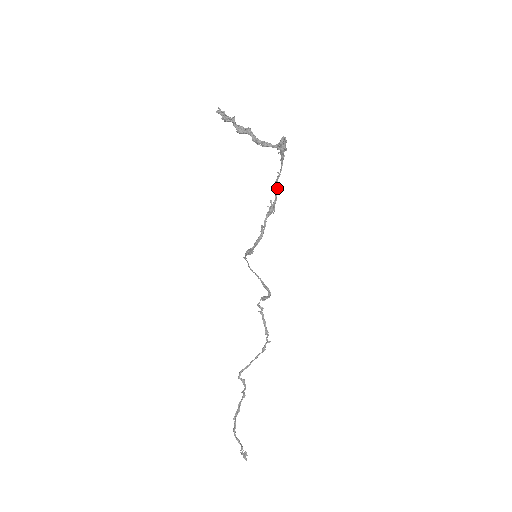
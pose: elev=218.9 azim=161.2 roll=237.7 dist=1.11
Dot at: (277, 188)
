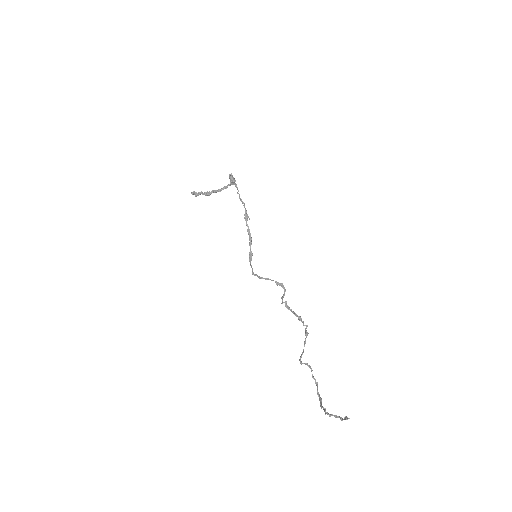
Dot at: (242, 202)
